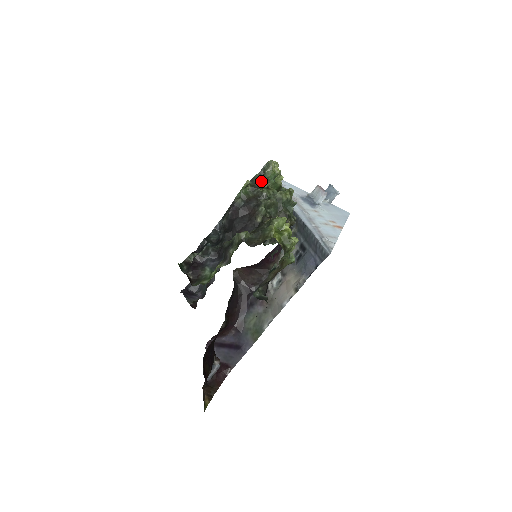
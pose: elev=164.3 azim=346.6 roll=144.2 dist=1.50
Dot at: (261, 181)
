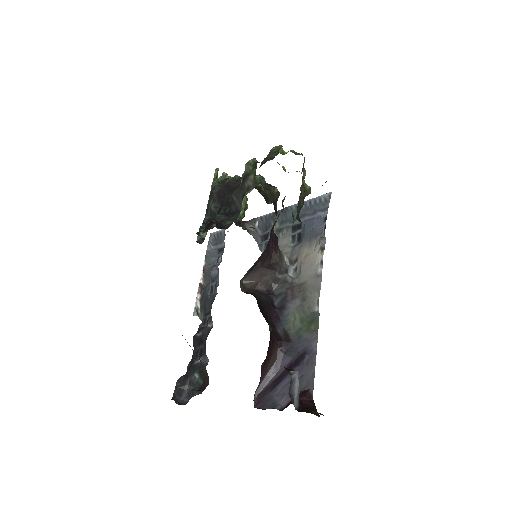
Dot at: (226, 176)
